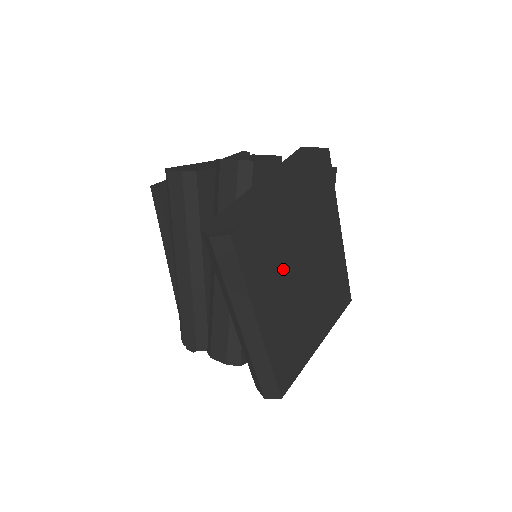
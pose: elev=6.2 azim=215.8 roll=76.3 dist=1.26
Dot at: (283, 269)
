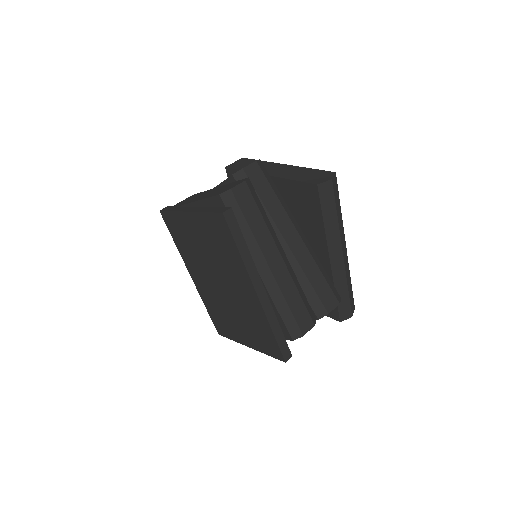
Dot at: occluded
